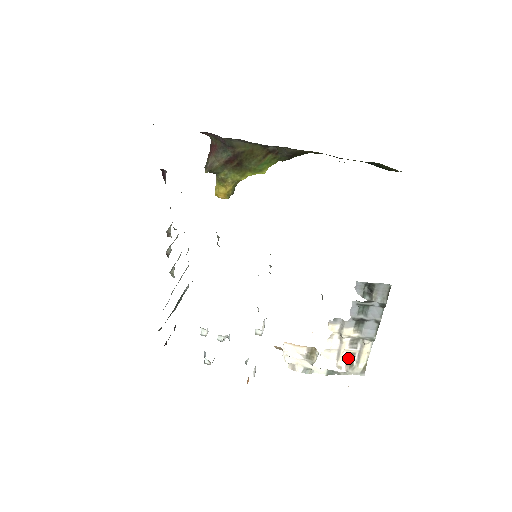
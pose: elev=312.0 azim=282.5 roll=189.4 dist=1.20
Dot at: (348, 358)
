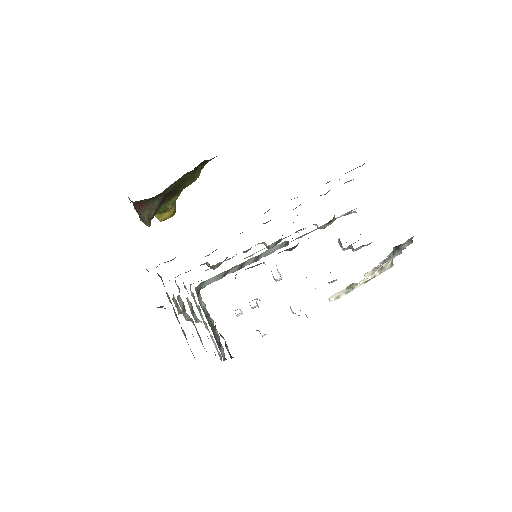
Dot at: occluded
